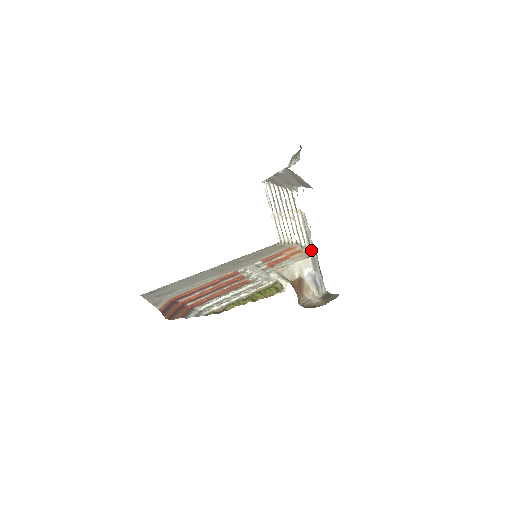
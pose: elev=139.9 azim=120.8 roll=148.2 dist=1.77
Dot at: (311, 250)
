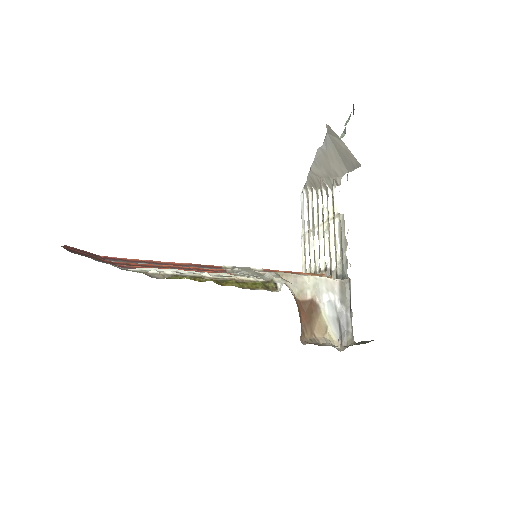
Dot at: (343, 274)
